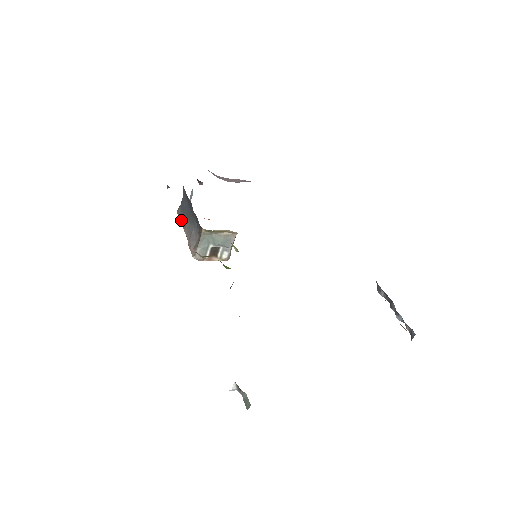
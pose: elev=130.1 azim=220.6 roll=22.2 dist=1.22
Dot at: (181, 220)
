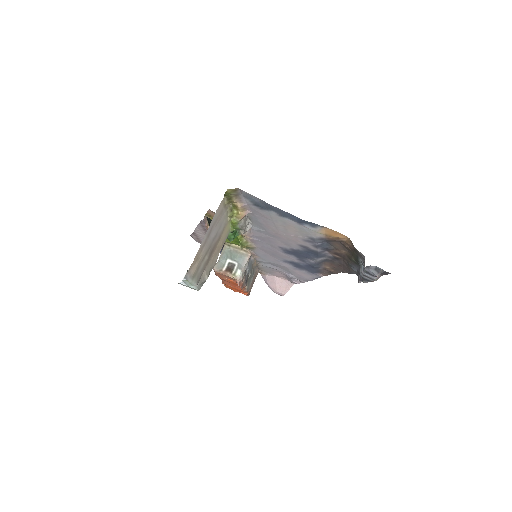
Dot at: occluded
